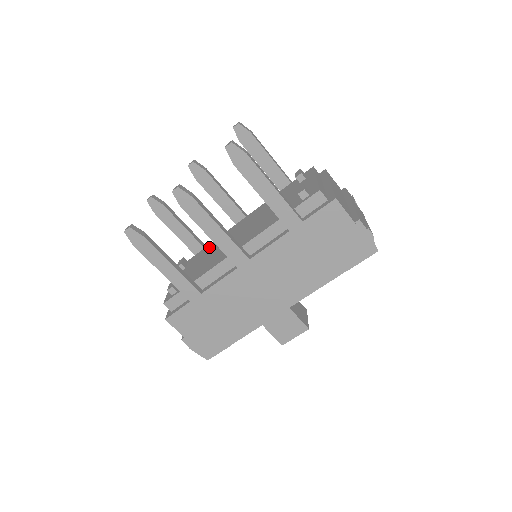
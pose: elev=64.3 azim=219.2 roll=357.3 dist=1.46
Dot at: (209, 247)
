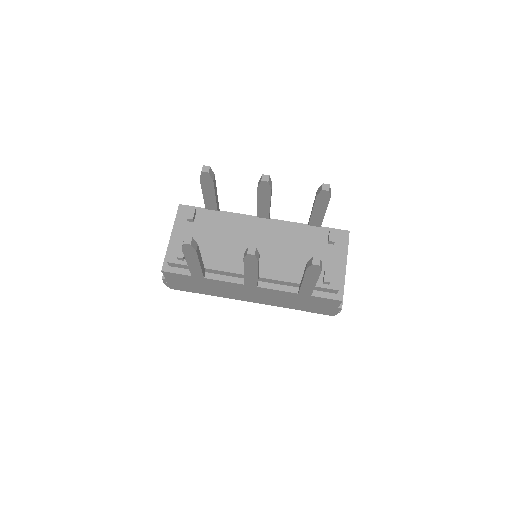
Dot at: (224, 220)
